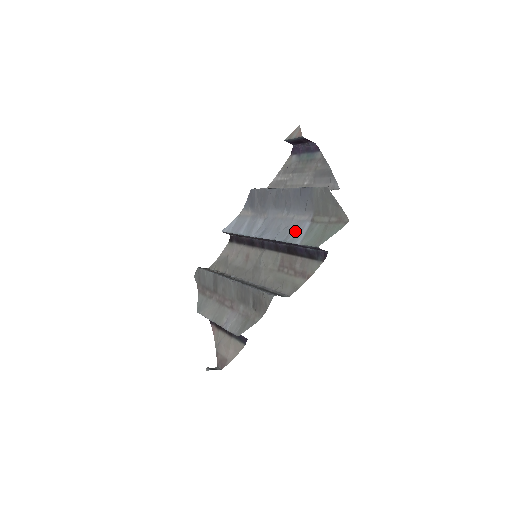
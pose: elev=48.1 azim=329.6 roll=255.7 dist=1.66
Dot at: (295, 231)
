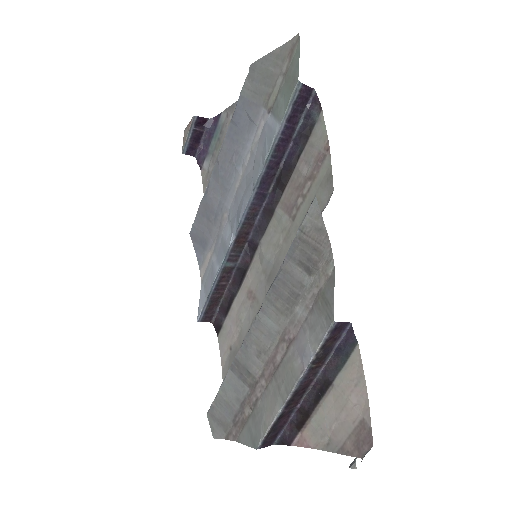
Dot at: (264, 141)
